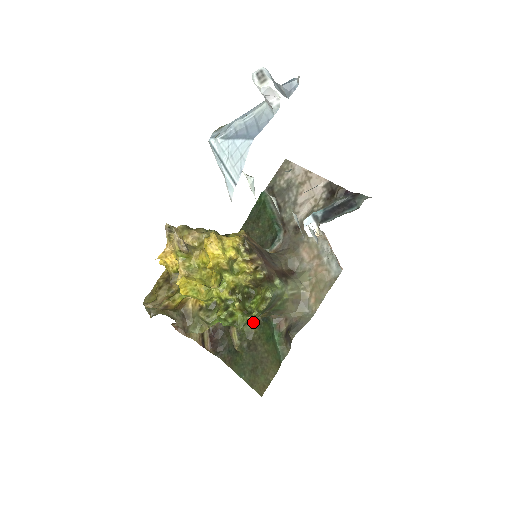
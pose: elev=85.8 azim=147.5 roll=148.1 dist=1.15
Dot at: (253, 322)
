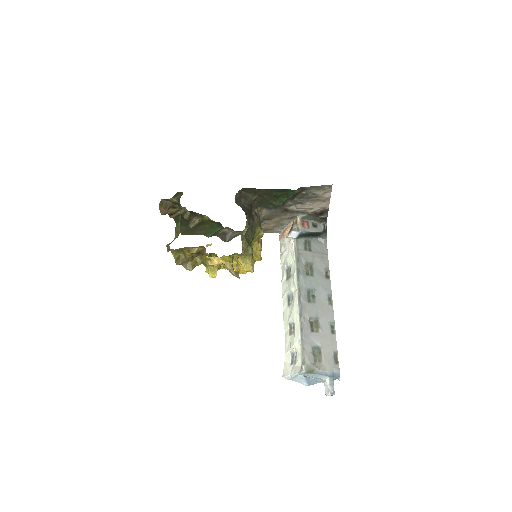
Dot at: occluded
